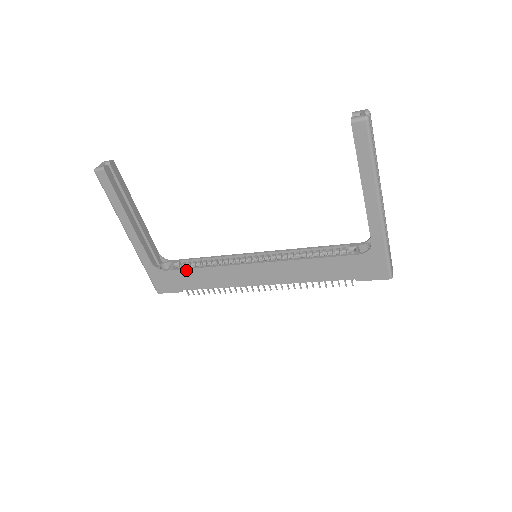
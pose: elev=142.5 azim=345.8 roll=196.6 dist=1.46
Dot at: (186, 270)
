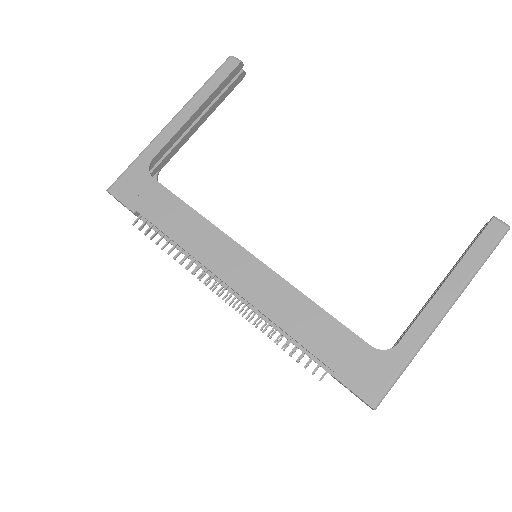
Dot at: (175, 197)
